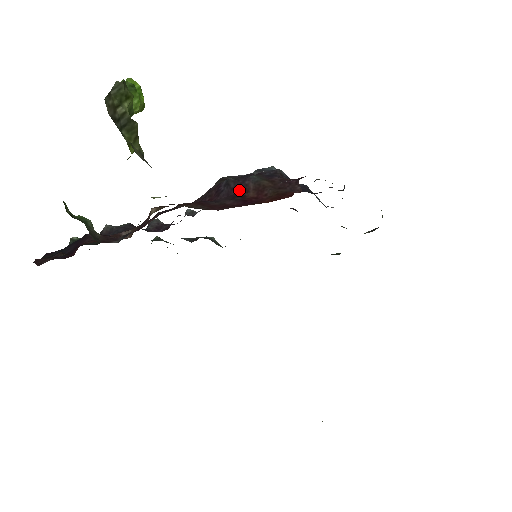
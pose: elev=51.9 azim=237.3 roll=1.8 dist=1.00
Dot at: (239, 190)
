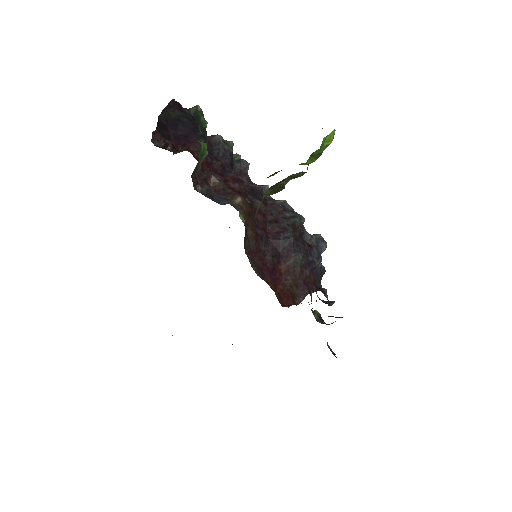
Dot at: (284, 253)
